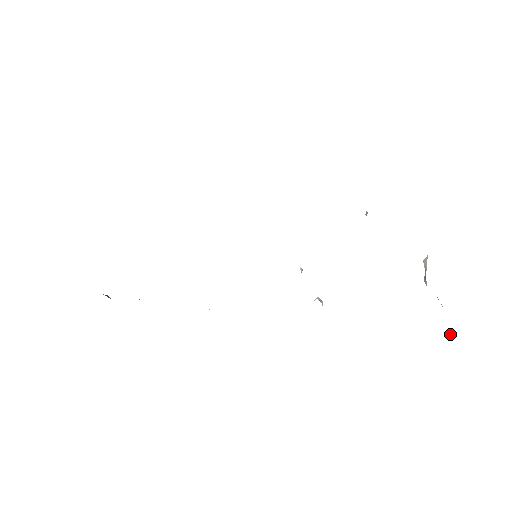
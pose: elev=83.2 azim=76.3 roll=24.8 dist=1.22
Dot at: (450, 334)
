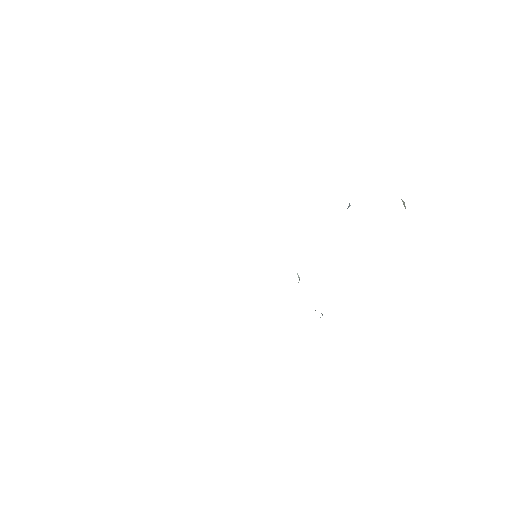
Dot at: occluded
